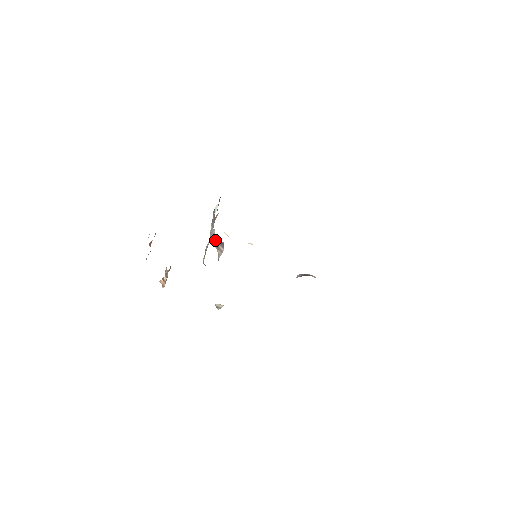
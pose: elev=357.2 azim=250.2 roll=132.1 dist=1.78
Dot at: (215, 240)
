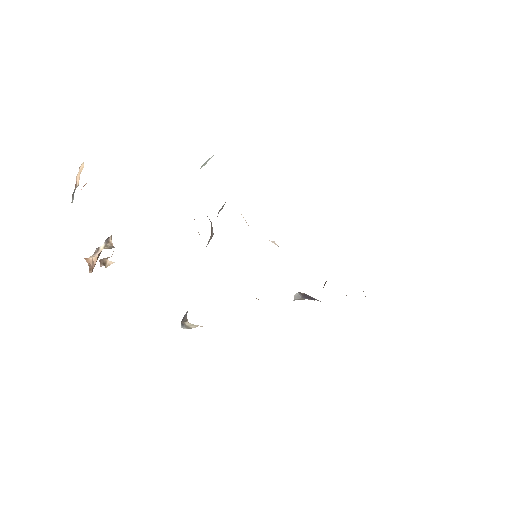
Dot at: occluded
